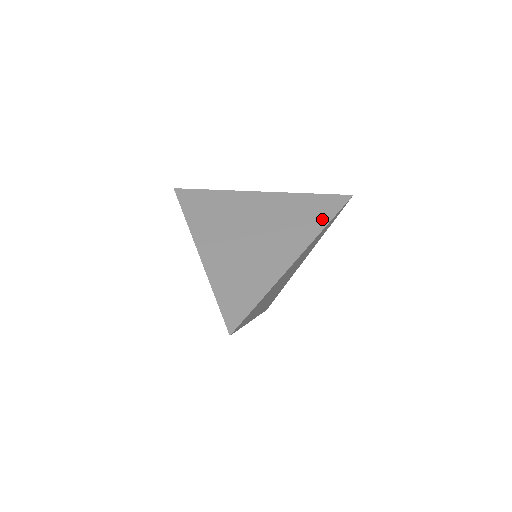
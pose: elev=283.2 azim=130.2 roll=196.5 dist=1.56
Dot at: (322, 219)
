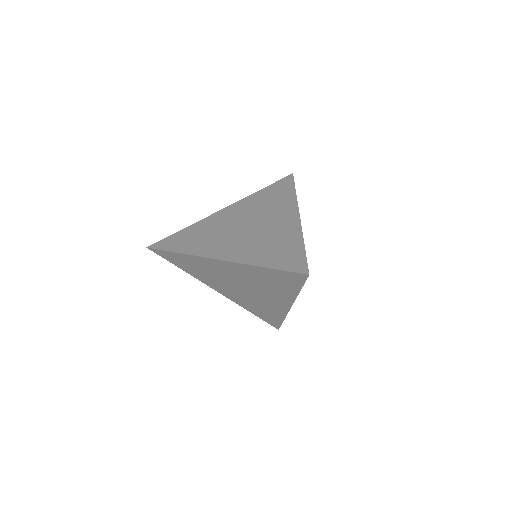
Dot at: (292, 289)
